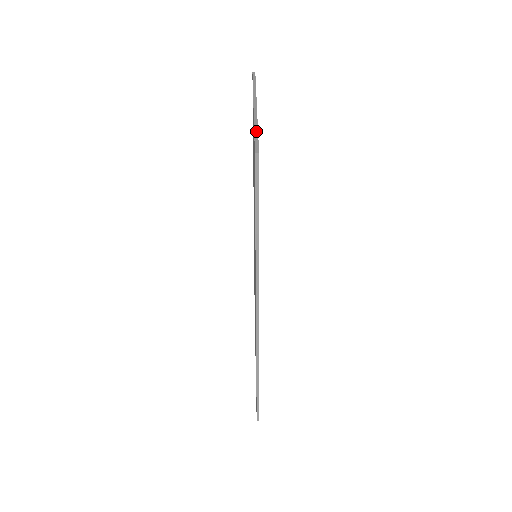
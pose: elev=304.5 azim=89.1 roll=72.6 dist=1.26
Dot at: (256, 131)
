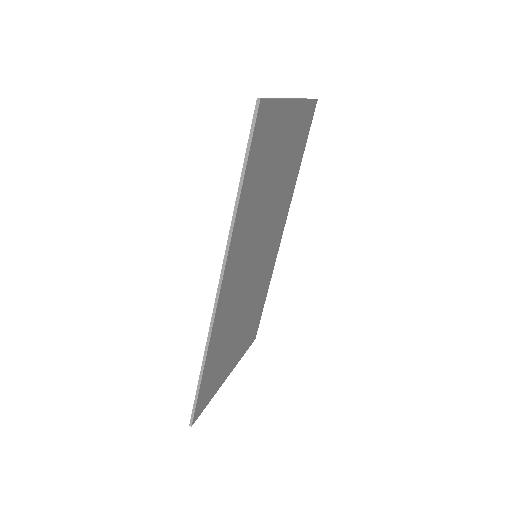
Dot at: (274, 98)
